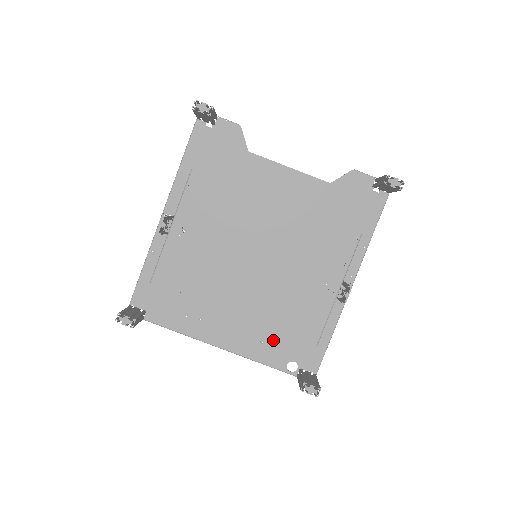
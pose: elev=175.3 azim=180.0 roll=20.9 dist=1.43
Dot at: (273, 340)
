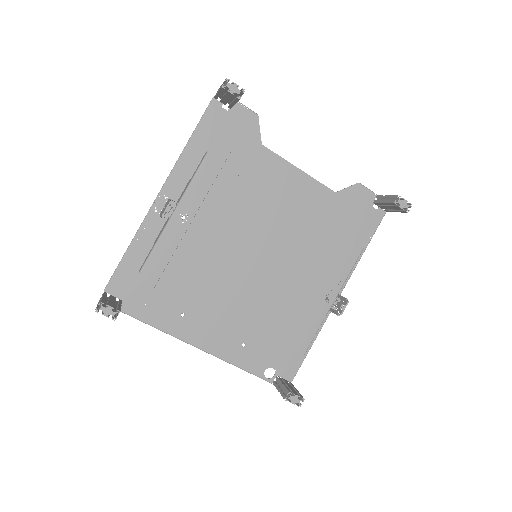
Dot at: (266, 346)
